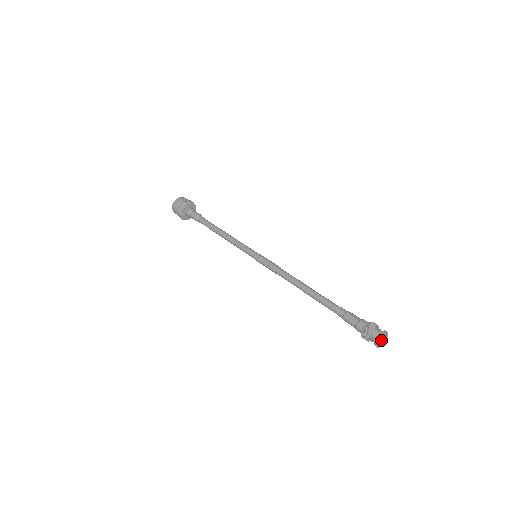
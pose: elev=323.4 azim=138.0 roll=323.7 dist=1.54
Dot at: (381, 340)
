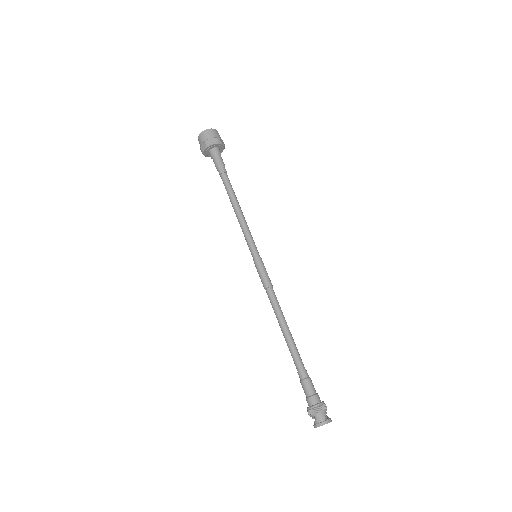
Dot at: occluded
